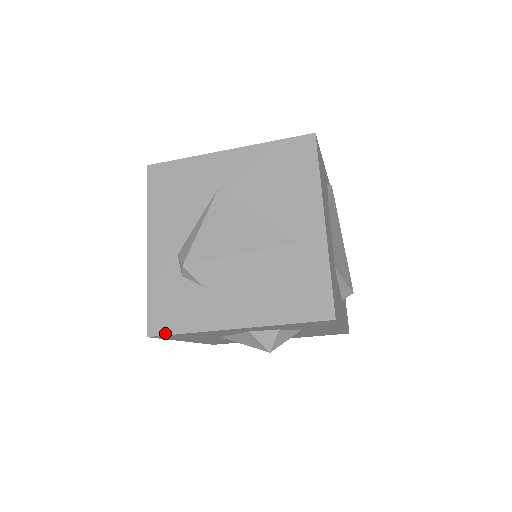
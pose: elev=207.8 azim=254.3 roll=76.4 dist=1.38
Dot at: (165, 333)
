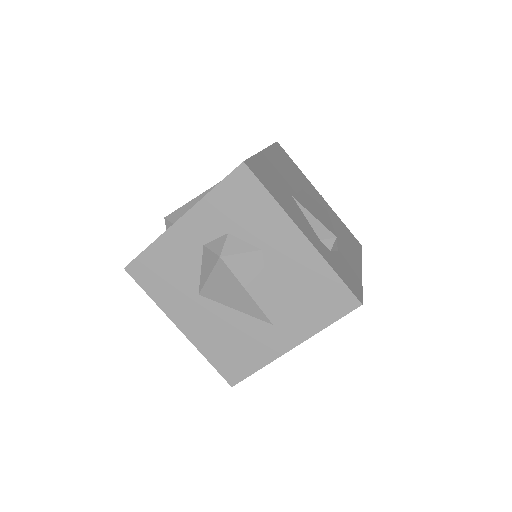
Dot at: (136, 258)
